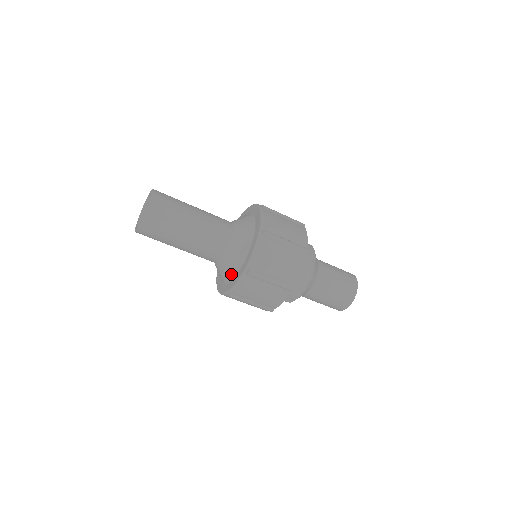
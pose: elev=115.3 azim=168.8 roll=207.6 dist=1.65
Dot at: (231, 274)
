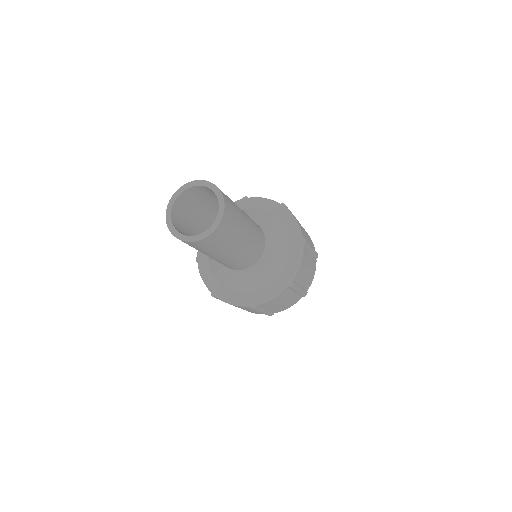
Dot at: (230, 286)
